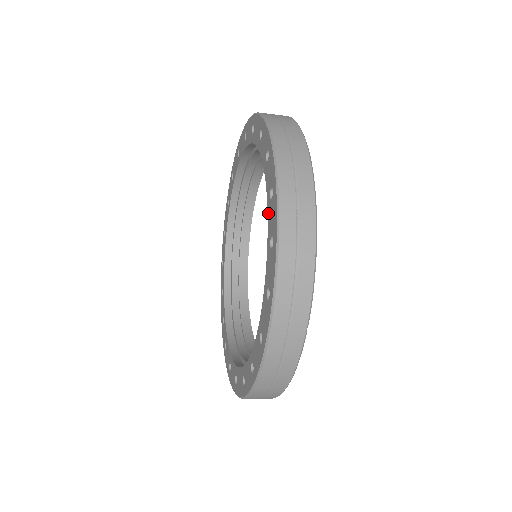
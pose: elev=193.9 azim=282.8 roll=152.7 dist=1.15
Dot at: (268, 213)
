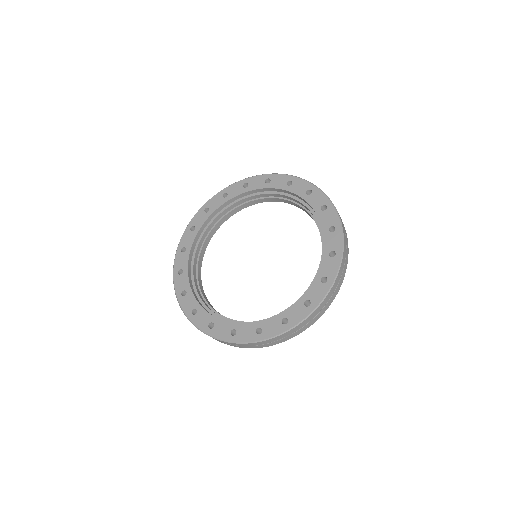
Dot at: (292, 191)
